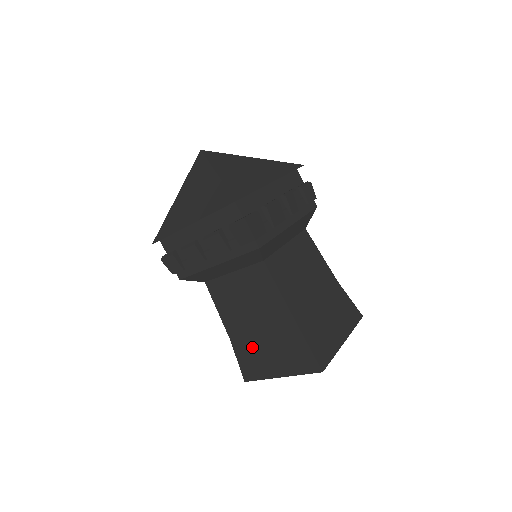
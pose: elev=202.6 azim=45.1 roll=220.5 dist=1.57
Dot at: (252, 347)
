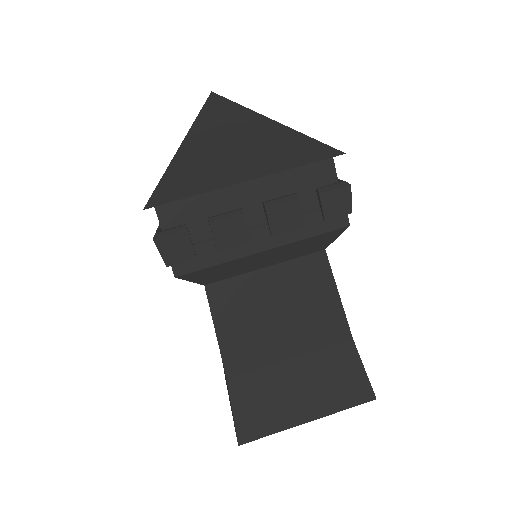
Dot at: occluded
